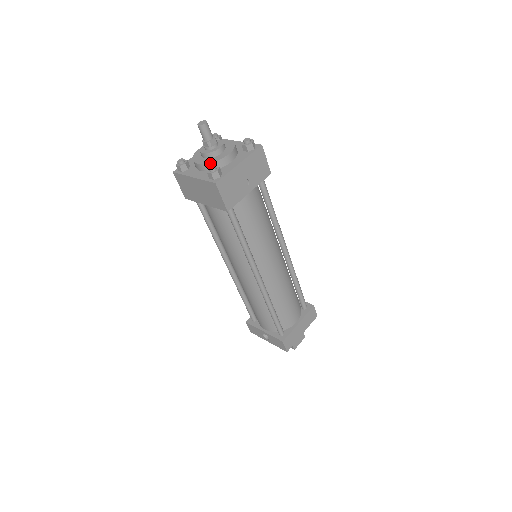
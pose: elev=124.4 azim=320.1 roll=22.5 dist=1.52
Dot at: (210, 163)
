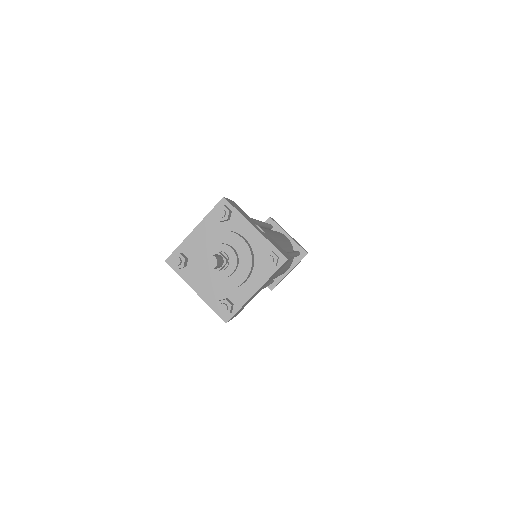
Dot at: occluded
